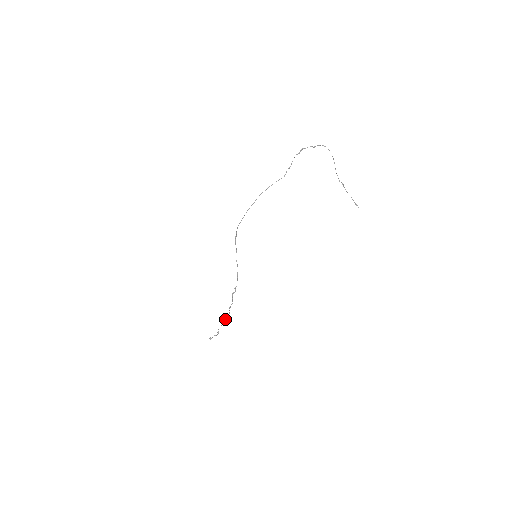
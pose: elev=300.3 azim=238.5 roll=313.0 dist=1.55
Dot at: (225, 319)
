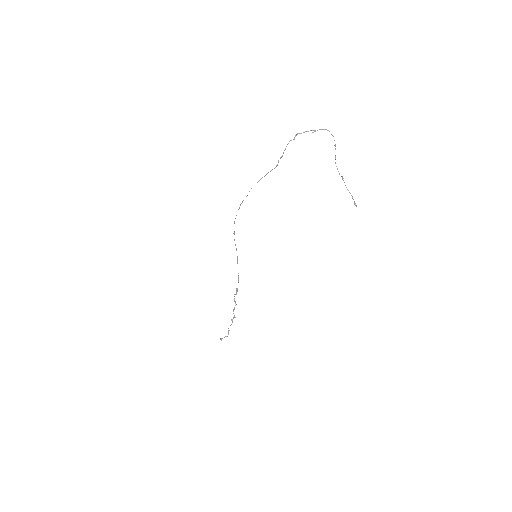
Dot at: (232, 321)
